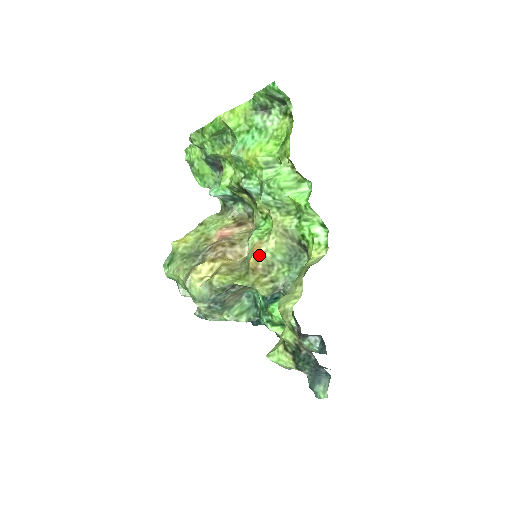
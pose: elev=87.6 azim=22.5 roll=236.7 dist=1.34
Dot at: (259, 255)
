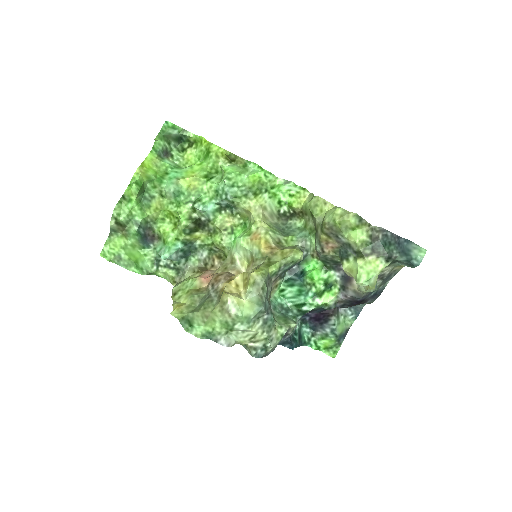
Dot at: (265, 237)
